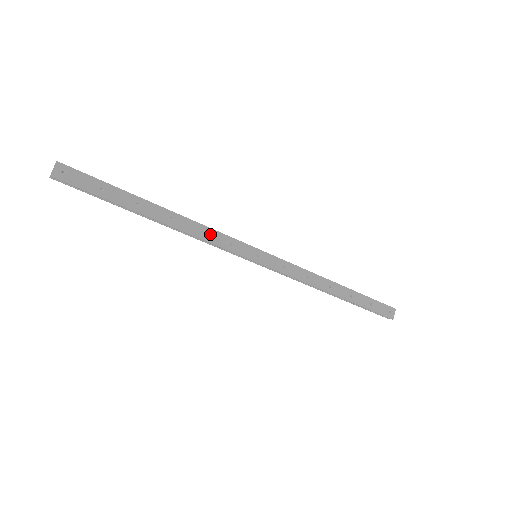
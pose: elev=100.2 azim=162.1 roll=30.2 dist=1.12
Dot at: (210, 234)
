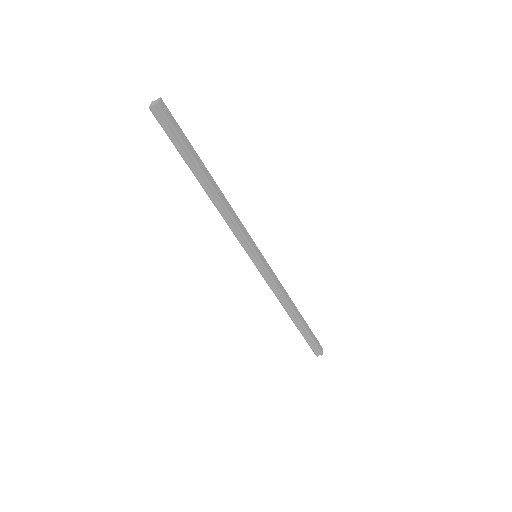
Dot at: (237, 218)
